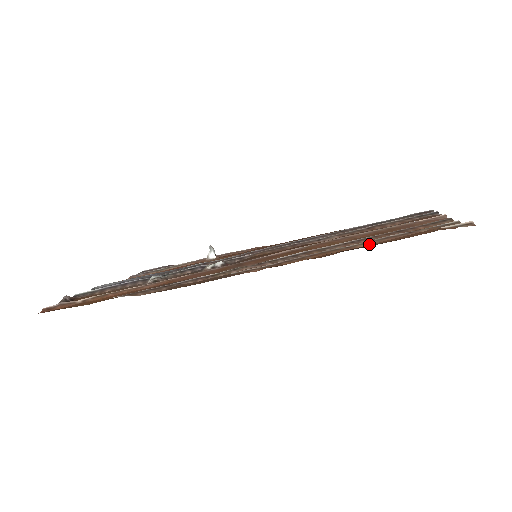
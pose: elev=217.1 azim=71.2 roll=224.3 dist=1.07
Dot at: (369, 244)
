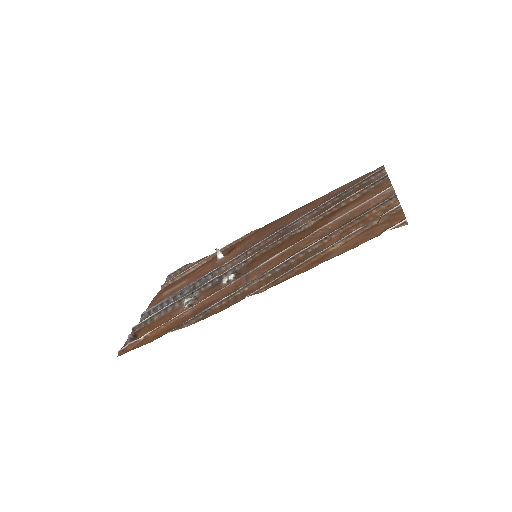
Dot at: (338, 246)
